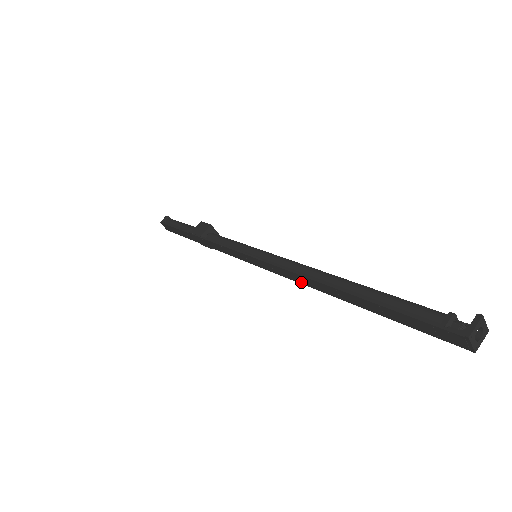
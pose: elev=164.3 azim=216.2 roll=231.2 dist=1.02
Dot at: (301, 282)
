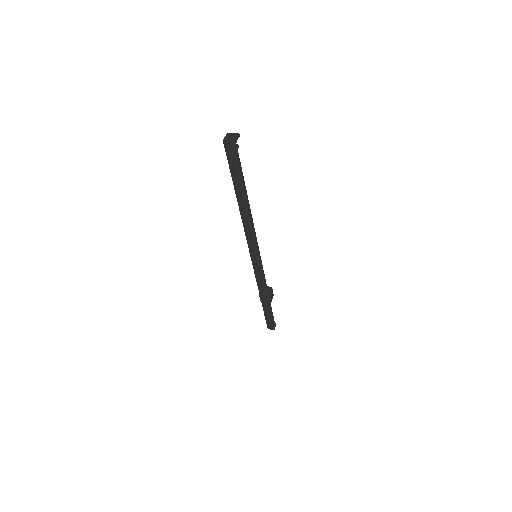
Dot at: (244, 227)
